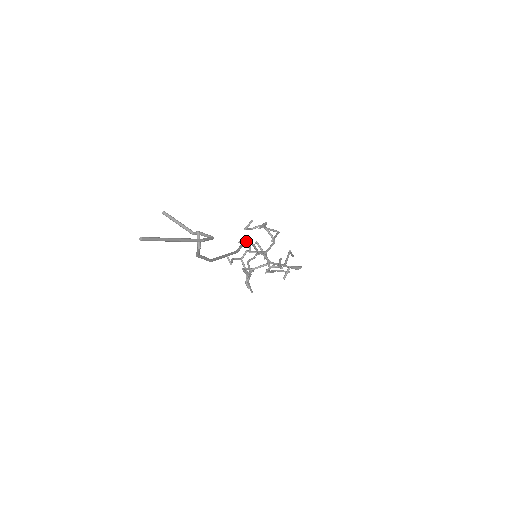
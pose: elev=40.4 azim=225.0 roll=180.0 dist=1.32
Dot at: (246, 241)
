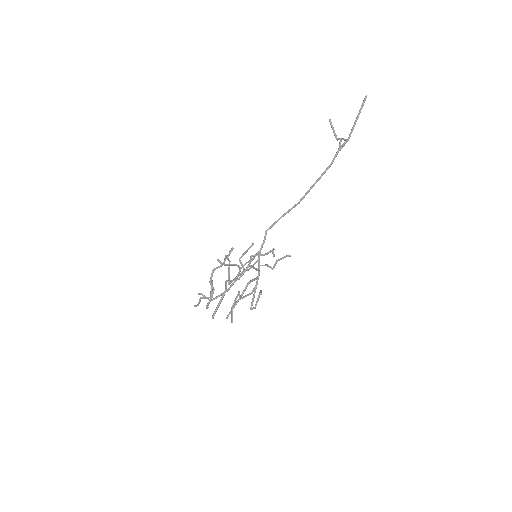
Dot at: occluded
